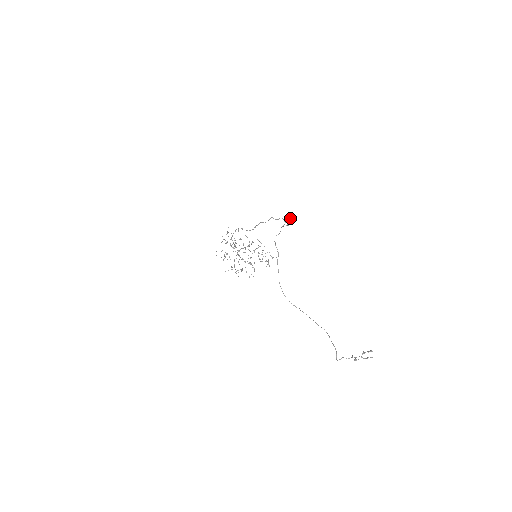
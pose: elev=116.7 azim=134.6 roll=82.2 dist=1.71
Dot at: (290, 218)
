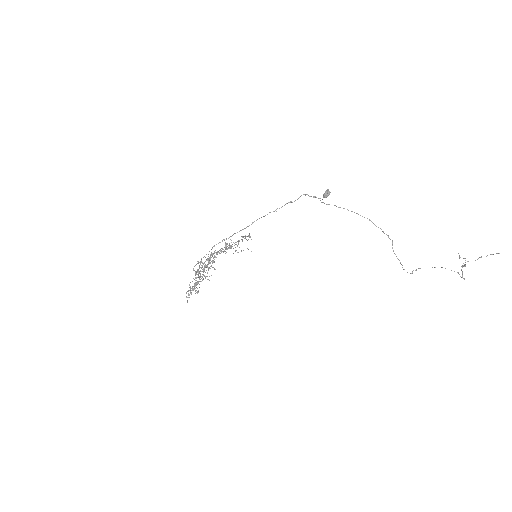
Dot at: (328, 190)
